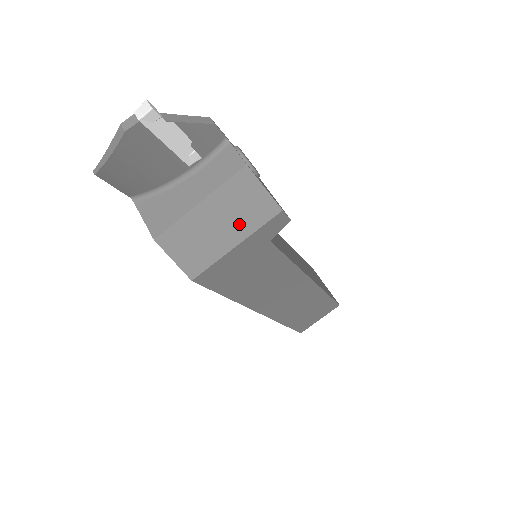
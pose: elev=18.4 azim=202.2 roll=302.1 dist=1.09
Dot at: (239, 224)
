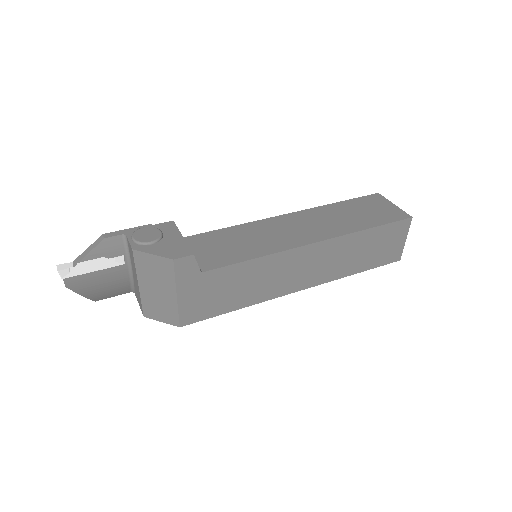
Dot at: (164, 283)
